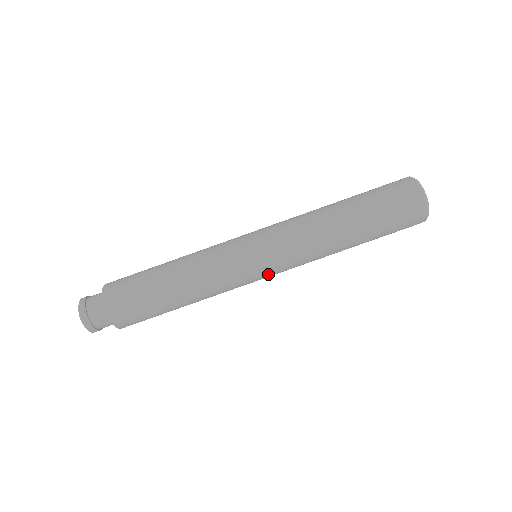
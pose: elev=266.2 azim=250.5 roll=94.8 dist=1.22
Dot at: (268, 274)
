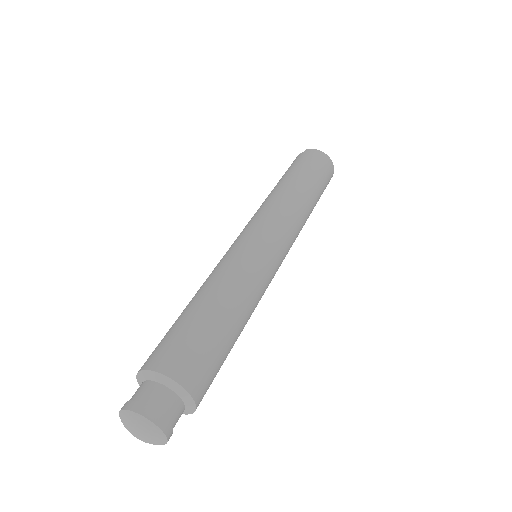
Dot at: occluded
